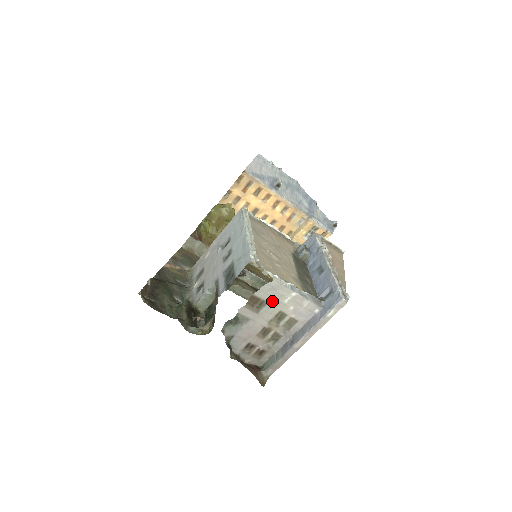
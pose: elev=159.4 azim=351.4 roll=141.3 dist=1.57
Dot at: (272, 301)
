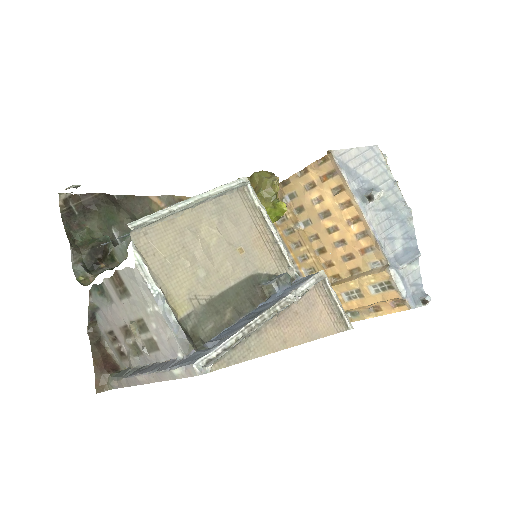
Dot at: (135, 297)
